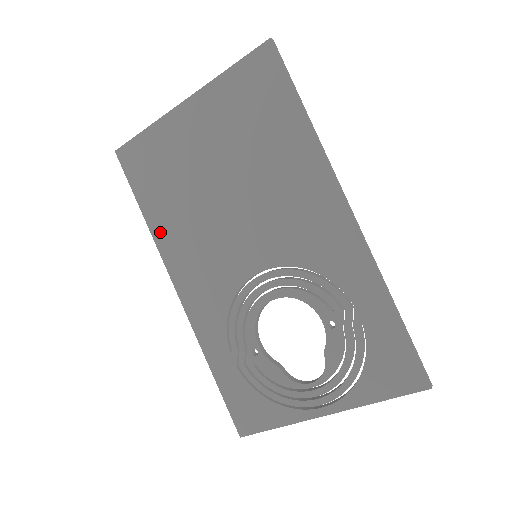
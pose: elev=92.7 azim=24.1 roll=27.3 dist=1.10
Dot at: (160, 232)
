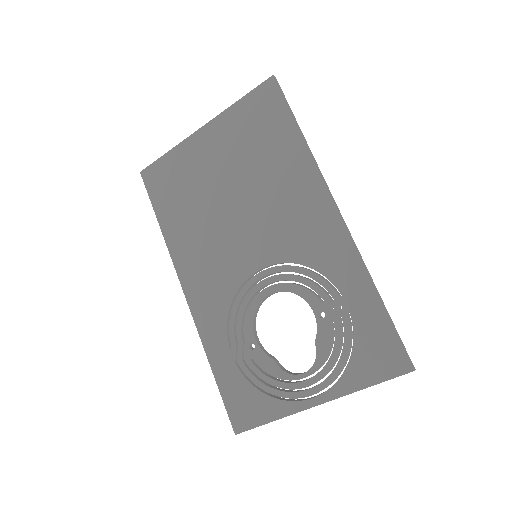
Dot at: (173, 239)
